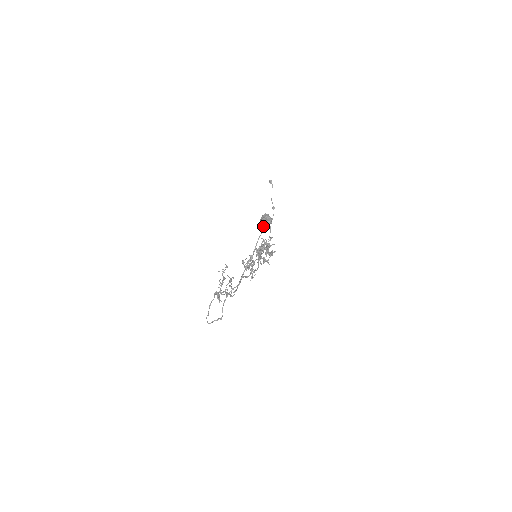
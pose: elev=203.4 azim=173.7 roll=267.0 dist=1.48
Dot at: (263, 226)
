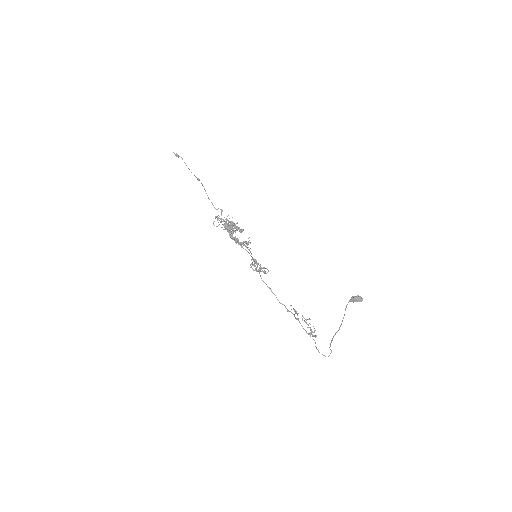
Dot at: occluded
